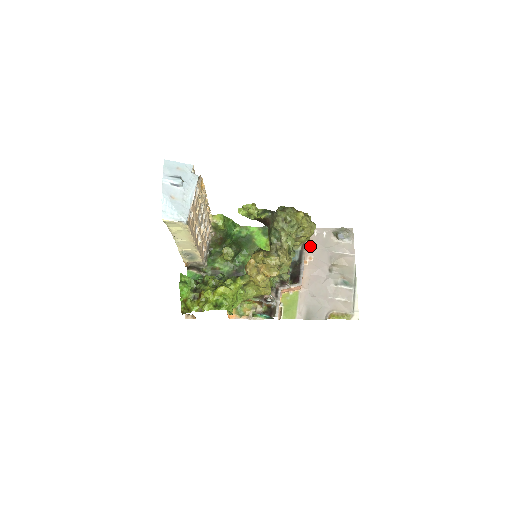
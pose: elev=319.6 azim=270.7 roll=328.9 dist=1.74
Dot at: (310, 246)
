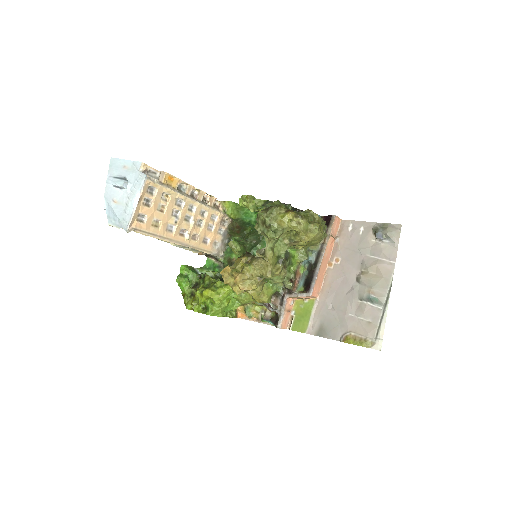
Dot at: (340, 244)
